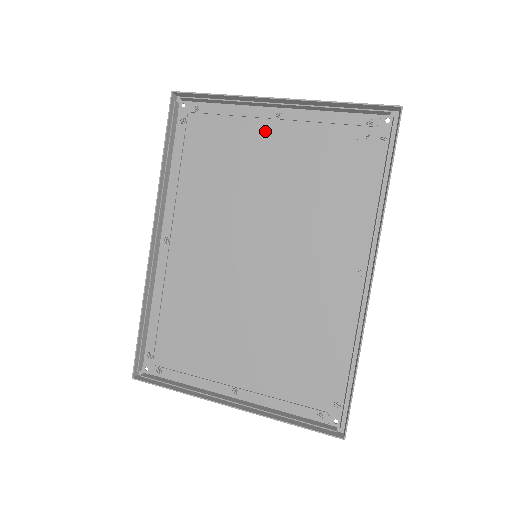
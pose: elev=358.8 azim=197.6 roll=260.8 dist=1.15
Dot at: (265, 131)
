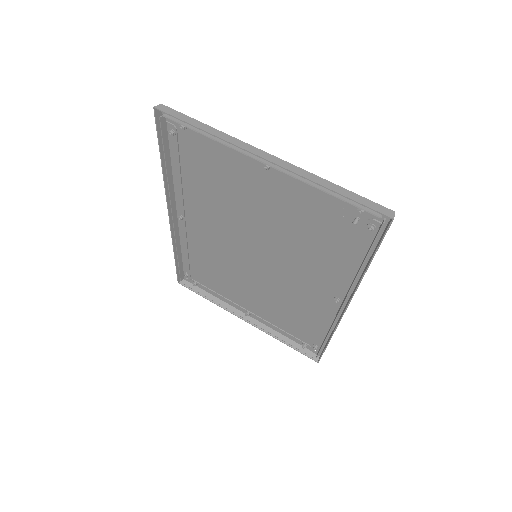
Dot at: (256, 174)
